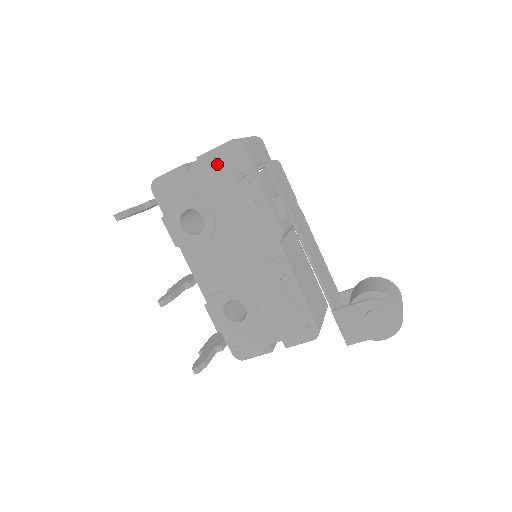
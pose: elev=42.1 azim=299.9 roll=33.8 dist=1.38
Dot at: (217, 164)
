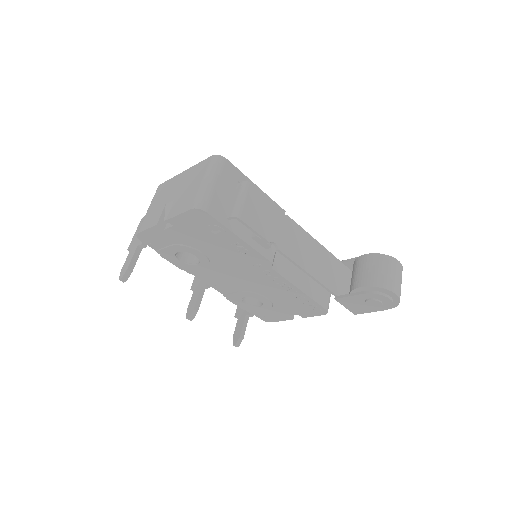
Dot at: (188, 224)
